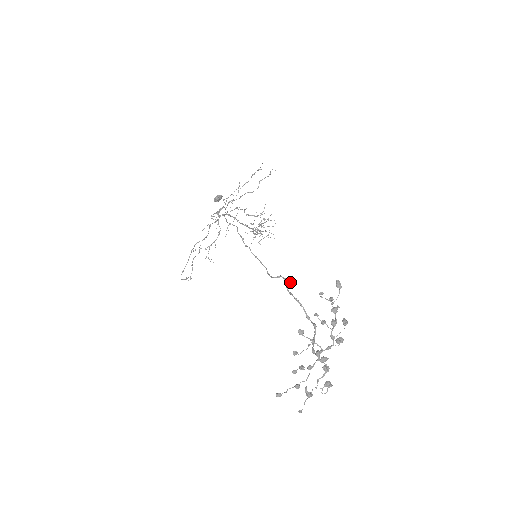
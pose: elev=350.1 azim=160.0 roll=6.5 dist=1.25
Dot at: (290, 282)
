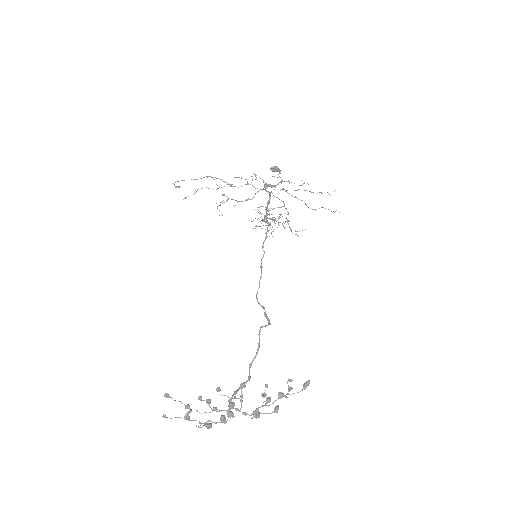
Dot at: (268, 325)
